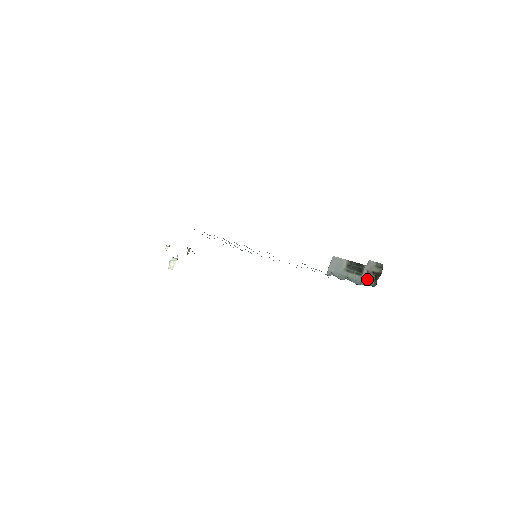
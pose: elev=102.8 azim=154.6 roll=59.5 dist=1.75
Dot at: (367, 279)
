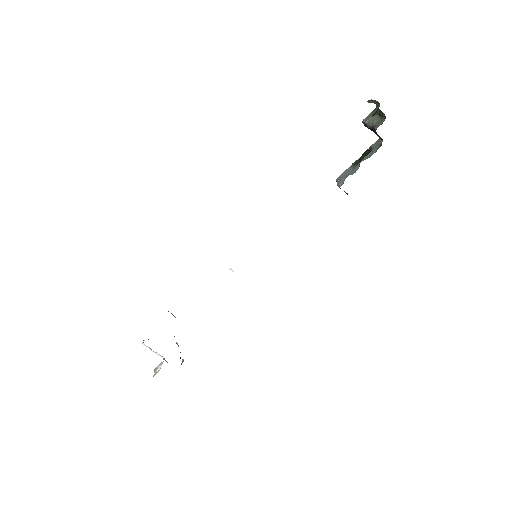
Dot at: (373, 126)
